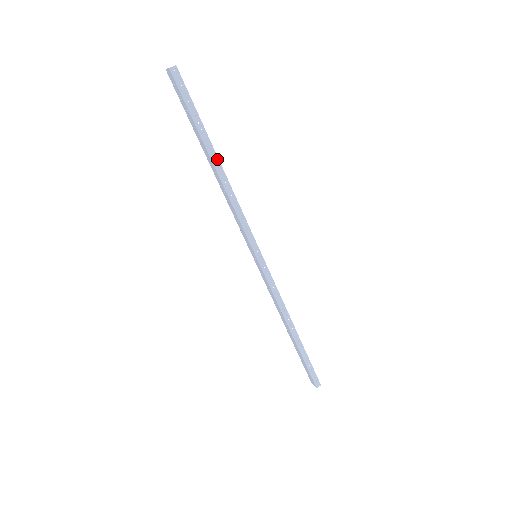
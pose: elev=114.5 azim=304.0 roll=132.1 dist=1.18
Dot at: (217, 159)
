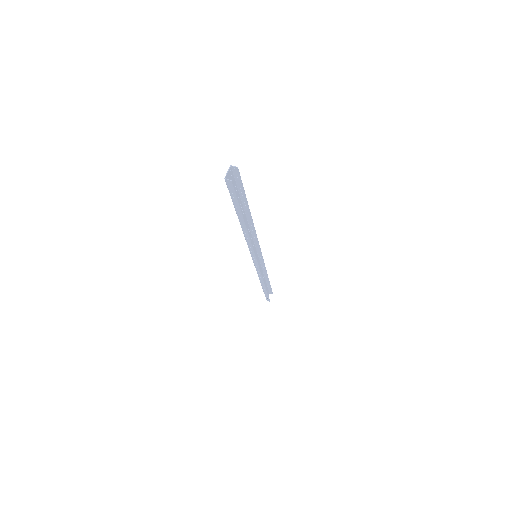
Dot at: (244, 224)
